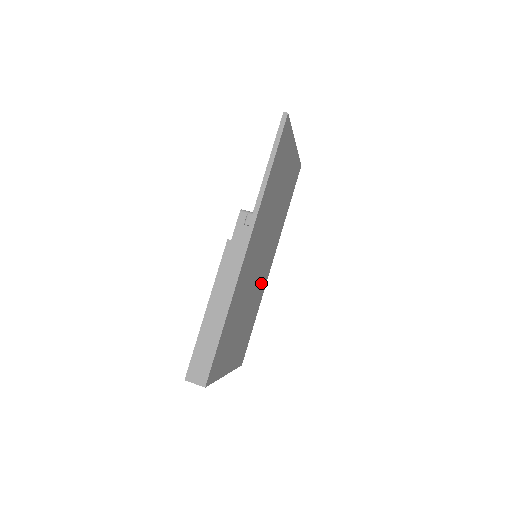
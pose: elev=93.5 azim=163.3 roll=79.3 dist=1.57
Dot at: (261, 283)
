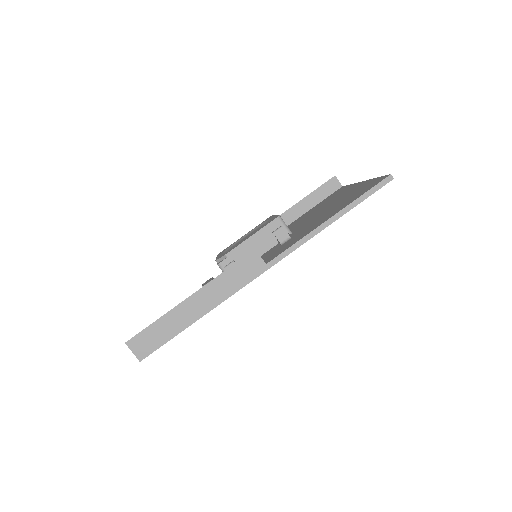
Dot at: occluded
